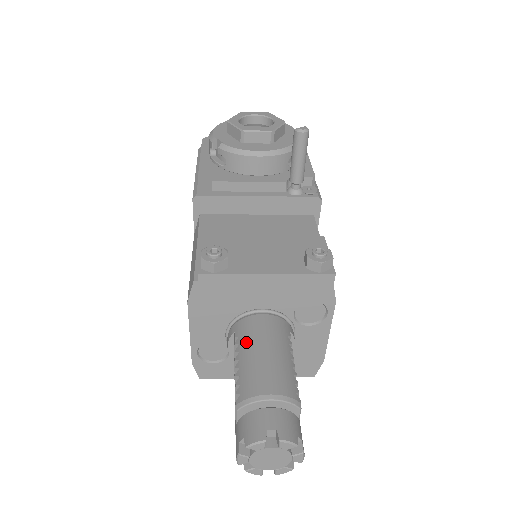
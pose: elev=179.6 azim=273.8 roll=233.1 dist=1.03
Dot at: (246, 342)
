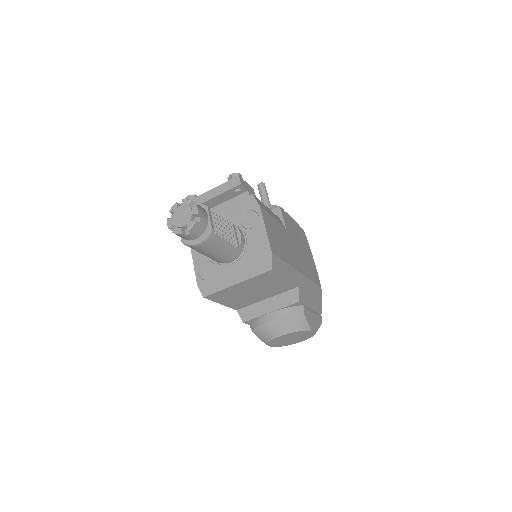
Dot at: occluded
